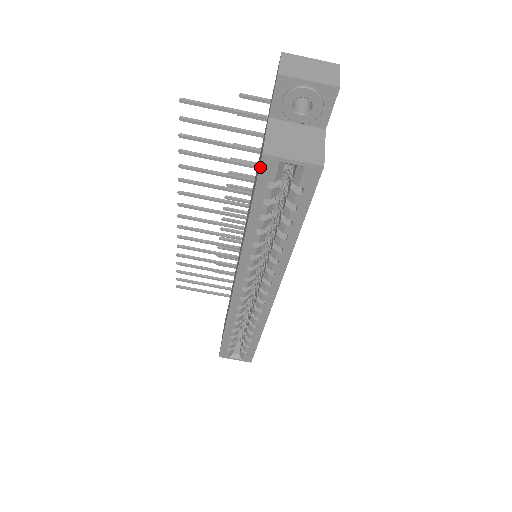
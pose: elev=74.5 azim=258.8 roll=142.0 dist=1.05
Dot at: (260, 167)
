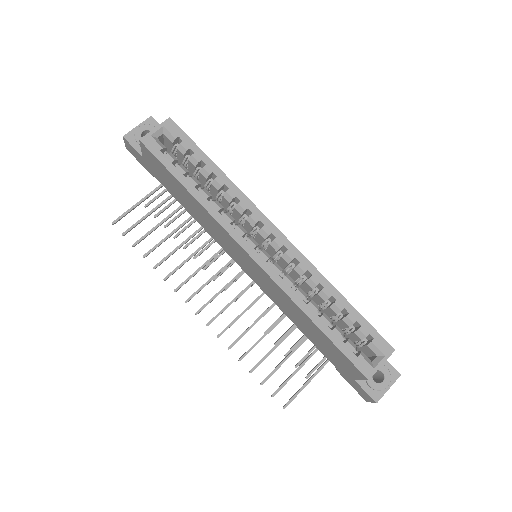
Dot at: (147, 148)
